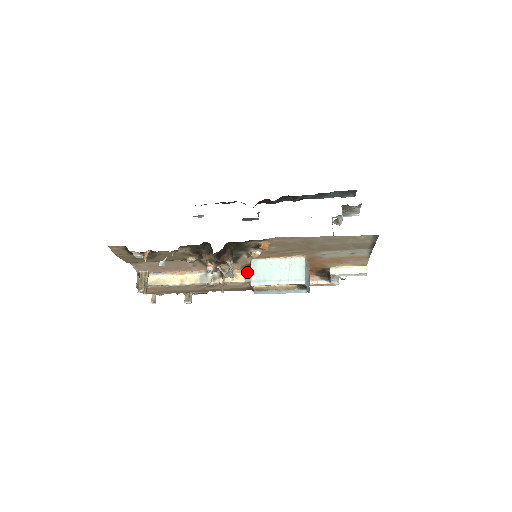
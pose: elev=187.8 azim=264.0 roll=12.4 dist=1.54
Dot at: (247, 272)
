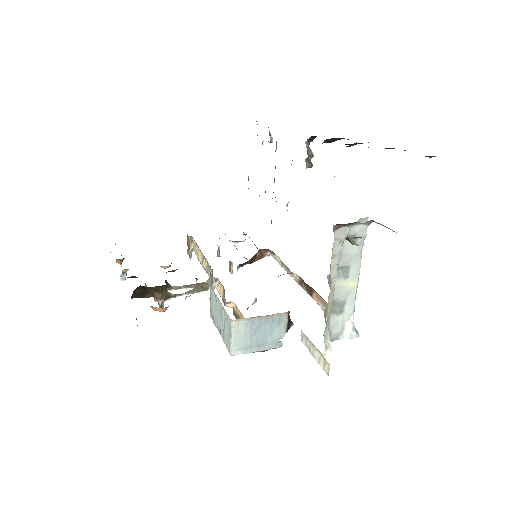
Dot at: (223, 288)
